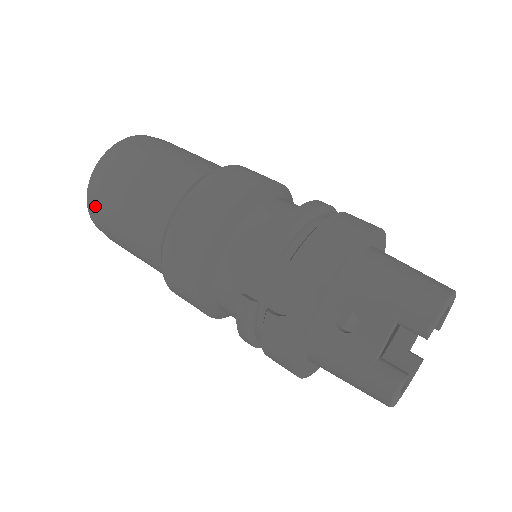
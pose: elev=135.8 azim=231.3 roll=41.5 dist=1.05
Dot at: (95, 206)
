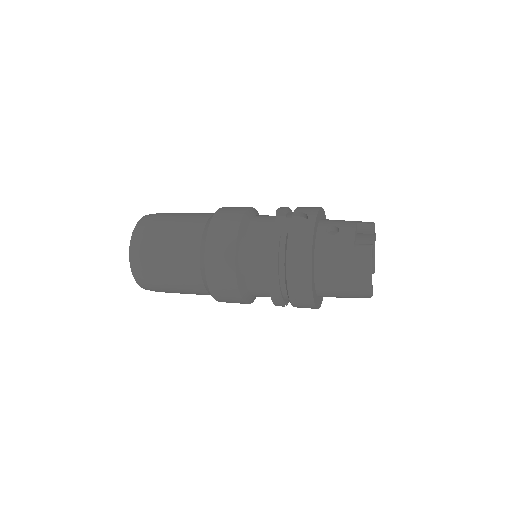
Dot at: (140, 237)
